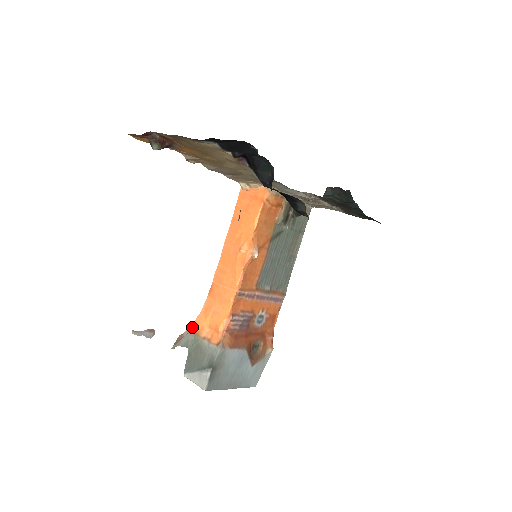
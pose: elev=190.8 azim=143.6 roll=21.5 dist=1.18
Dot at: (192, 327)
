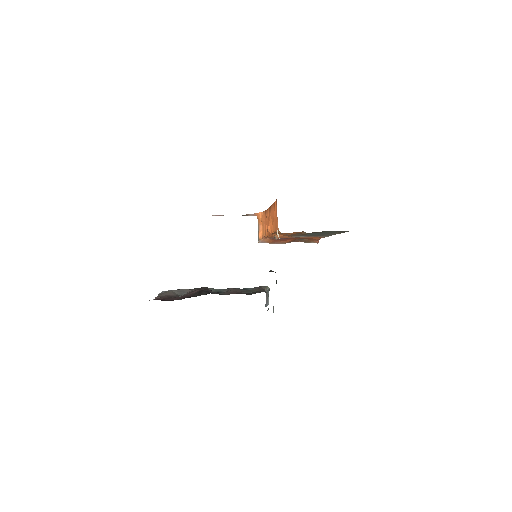
Dot at: (256, 214)
